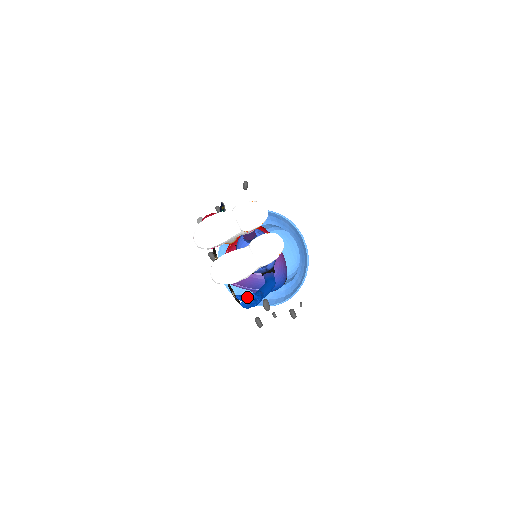
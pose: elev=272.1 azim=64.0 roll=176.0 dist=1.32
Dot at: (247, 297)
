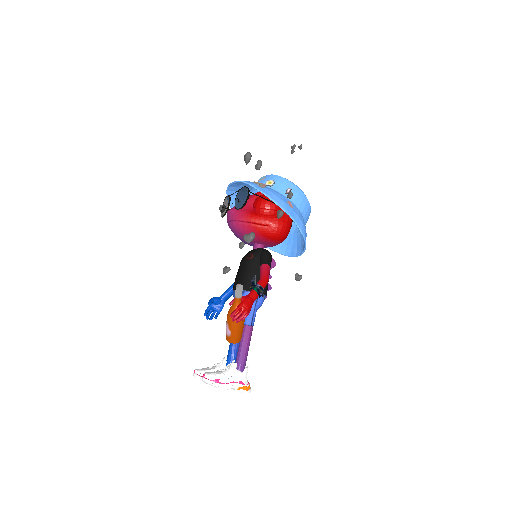
Dot at: (214, 303)
